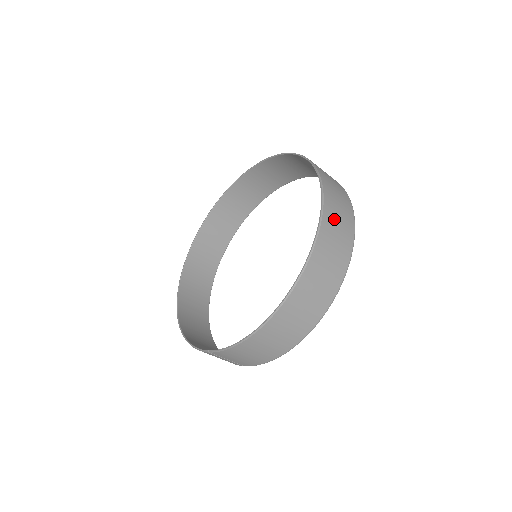
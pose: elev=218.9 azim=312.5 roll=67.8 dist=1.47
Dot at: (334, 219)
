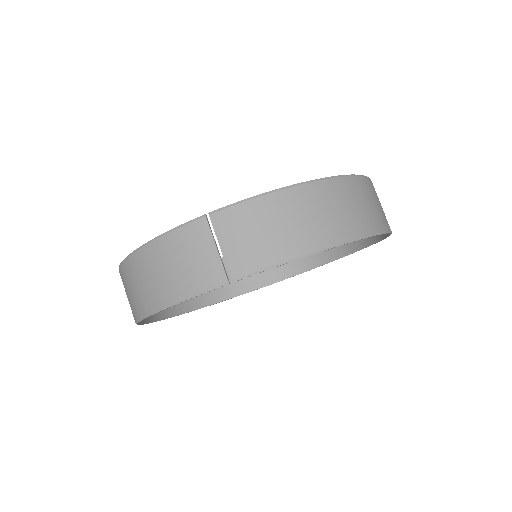
Dot at: occluded
